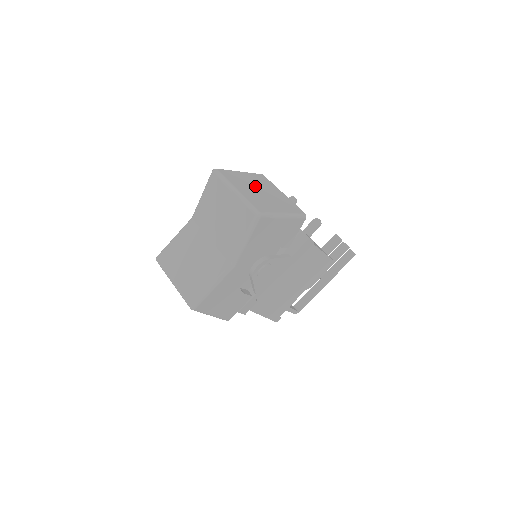
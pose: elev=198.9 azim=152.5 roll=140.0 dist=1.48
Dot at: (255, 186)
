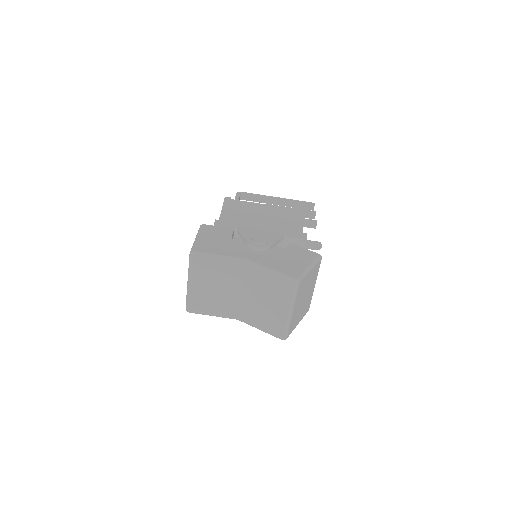
Dot at: (306, 292)
